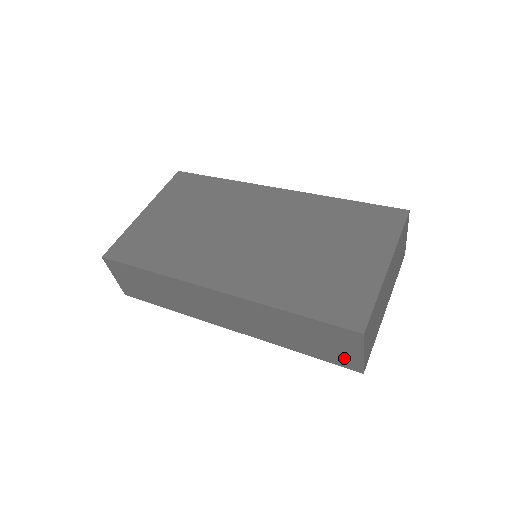
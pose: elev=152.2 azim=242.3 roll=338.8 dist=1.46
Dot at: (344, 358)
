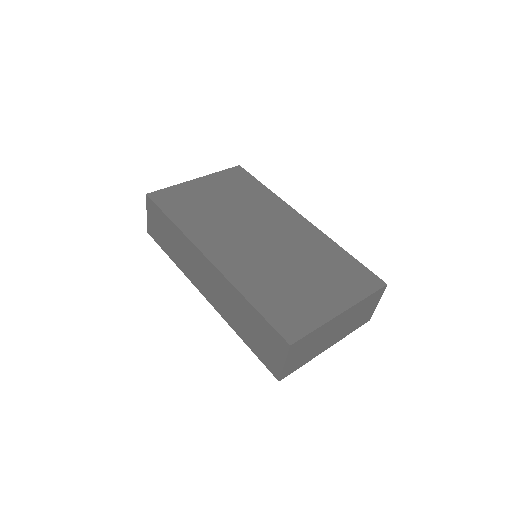
Dot at: (271, 361)
